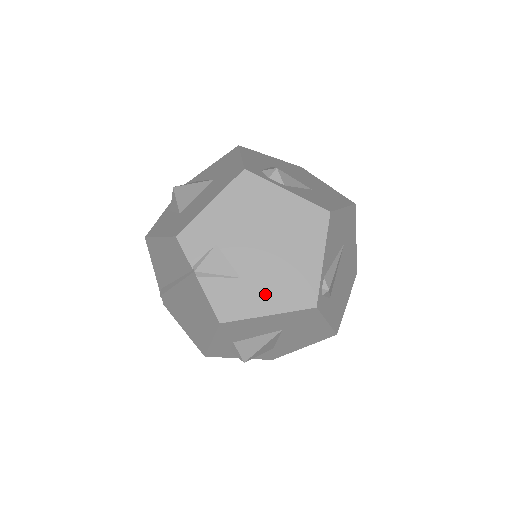
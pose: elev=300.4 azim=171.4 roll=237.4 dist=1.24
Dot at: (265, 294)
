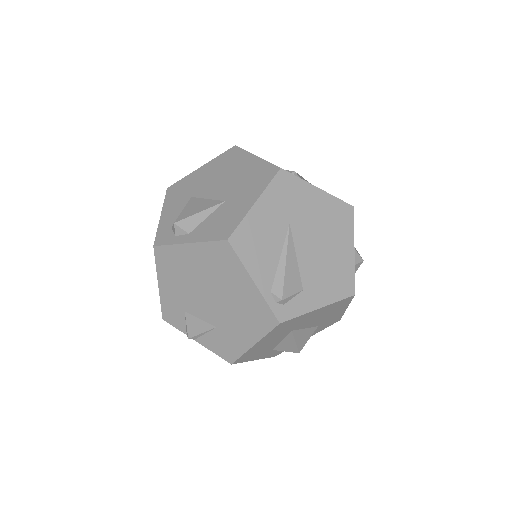
Dot at: (239, 331)
